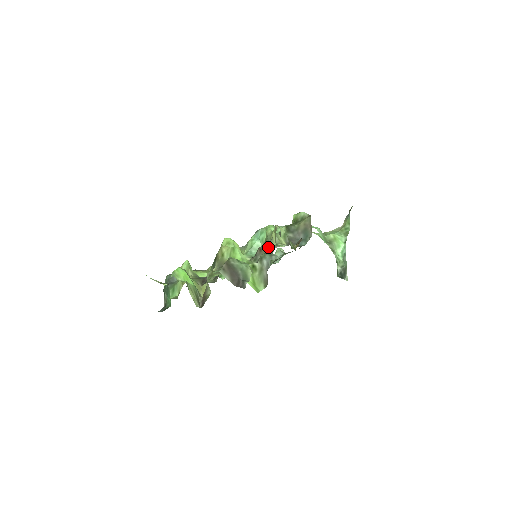
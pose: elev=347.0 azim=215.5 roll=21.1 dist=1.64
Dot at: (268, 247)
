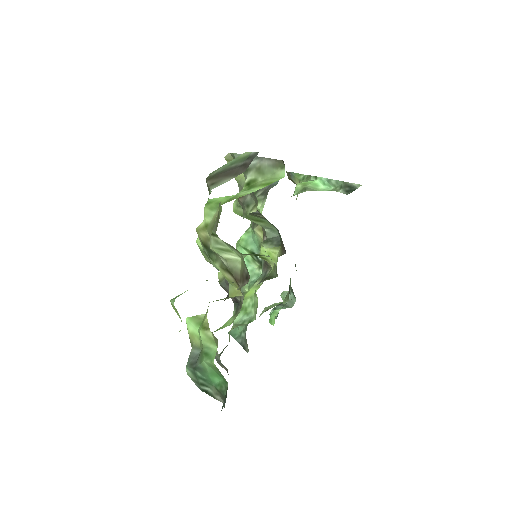
Dot at: occluded
